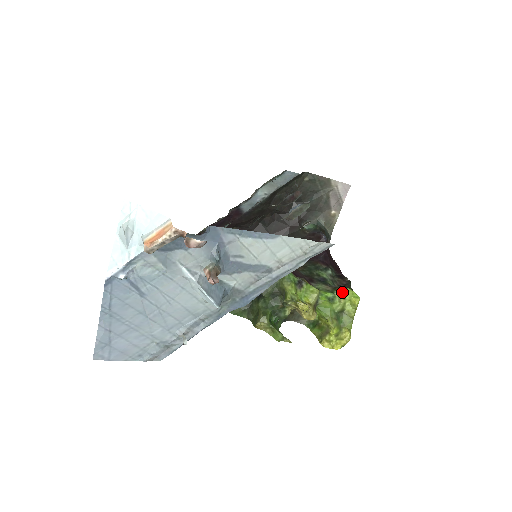
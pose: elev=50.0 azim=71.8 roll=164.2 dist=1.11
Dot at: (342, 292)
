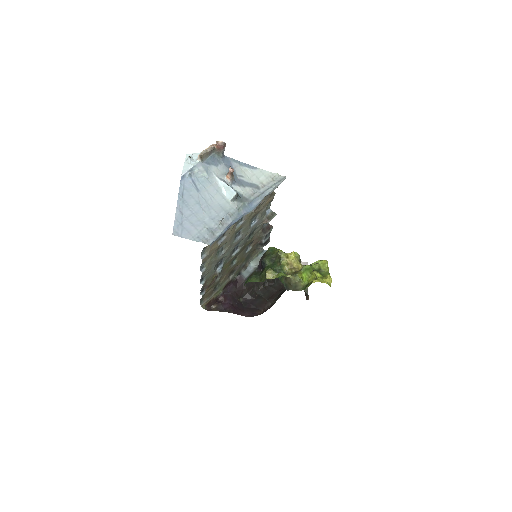
Dot at: (315, 262)
